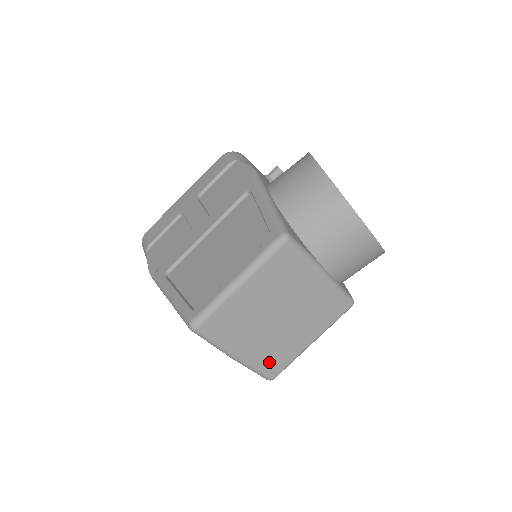
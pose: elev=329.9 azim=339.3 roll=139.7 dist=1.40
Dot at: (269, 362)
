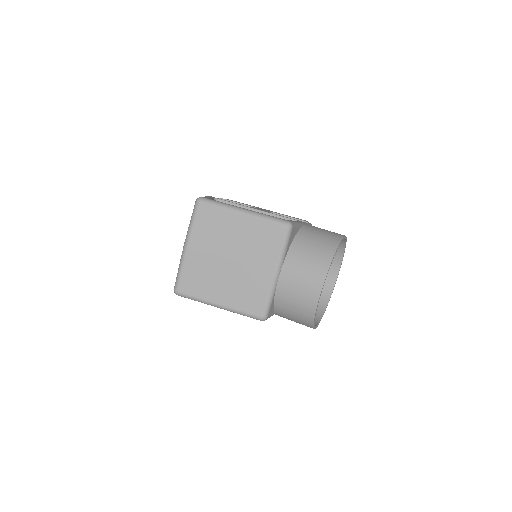
Dot at: (191, 278)
